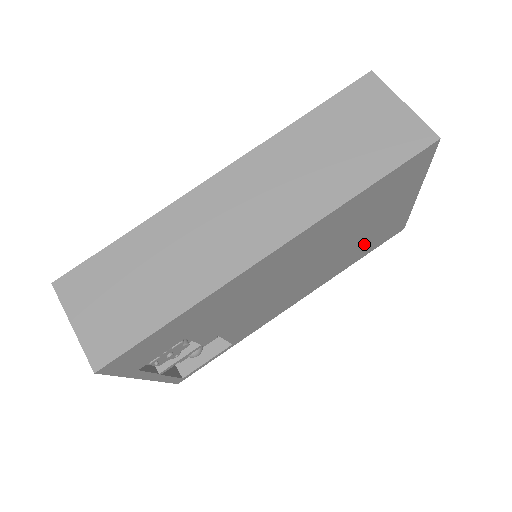
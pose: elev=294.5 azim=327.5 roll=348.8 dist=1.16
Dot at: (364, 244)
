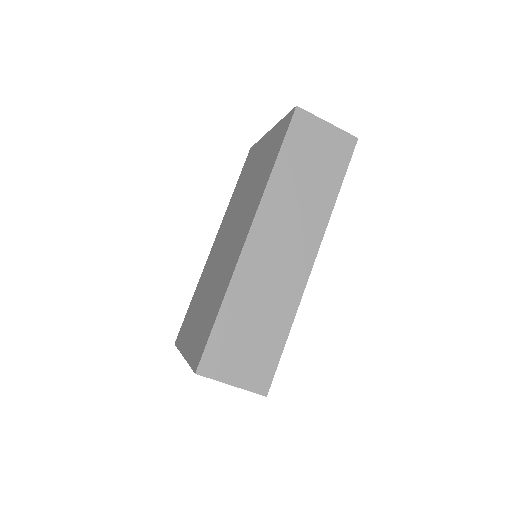
Dot at: occluded
